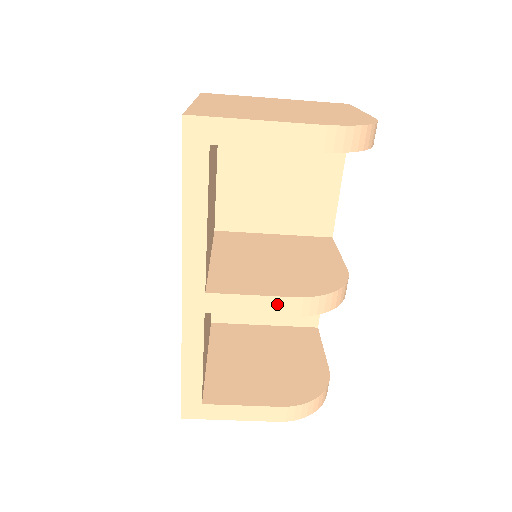
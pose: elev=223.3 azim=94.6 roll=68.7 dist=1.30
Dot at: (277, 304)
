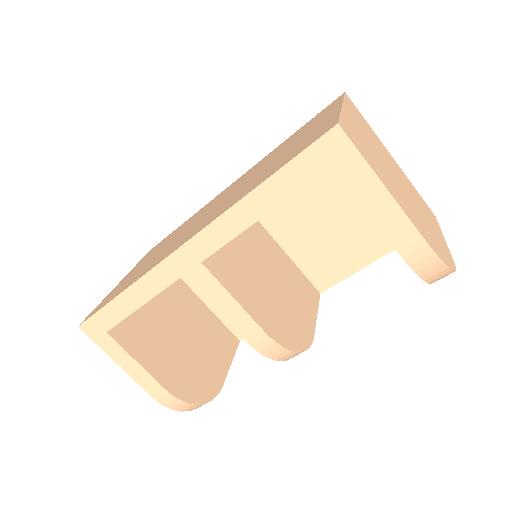
Dot at: (245, 322)
